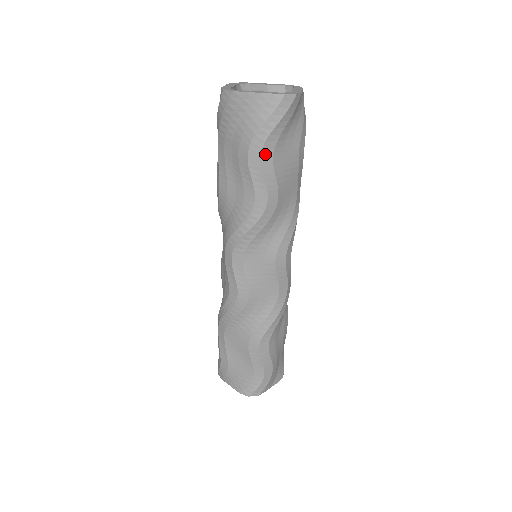
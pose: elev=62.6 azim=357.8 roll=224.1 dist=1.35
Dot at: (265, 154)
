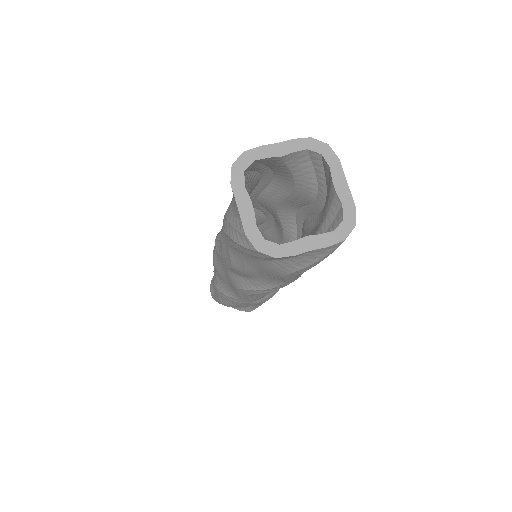
Dot at: occluded
